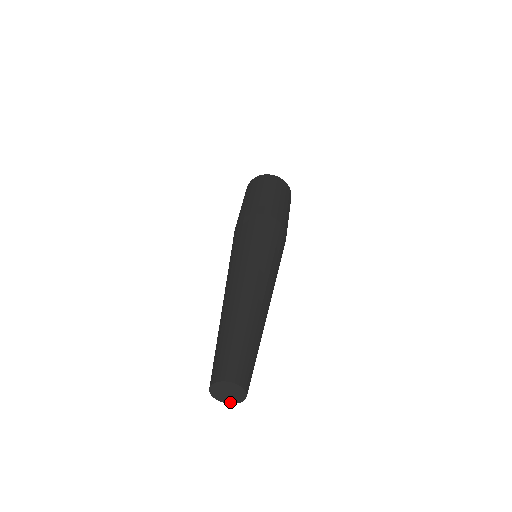
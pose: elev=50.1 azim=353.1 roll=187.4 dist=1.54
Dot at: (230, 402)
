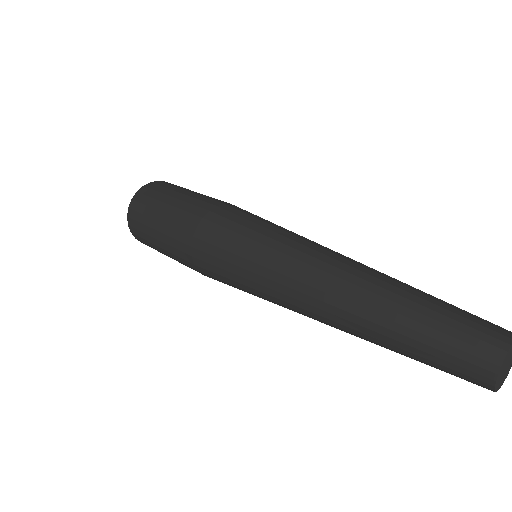
Dot at: (507, 374)
